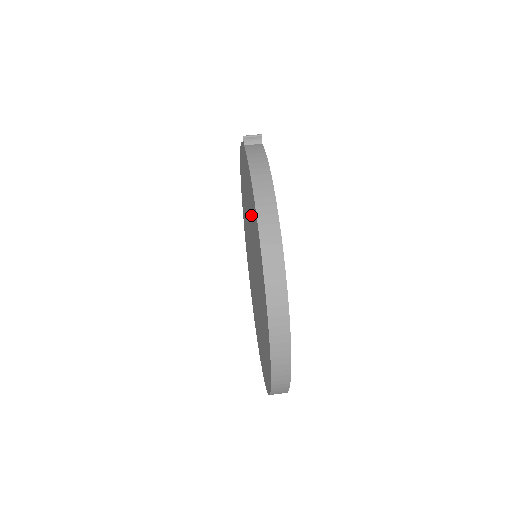
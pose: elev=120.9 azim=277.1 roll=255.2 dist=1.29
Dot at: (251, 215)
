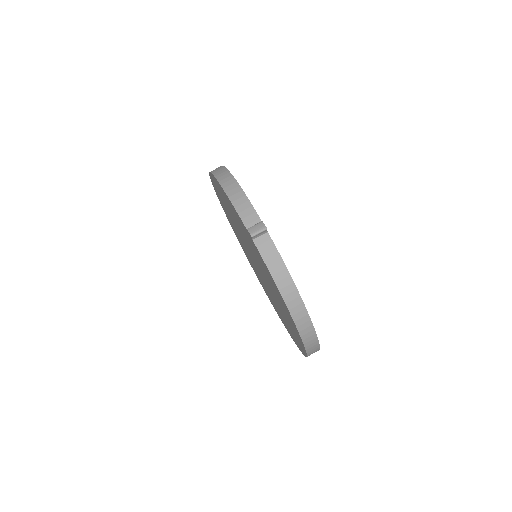
Dot at: (267, 277)
